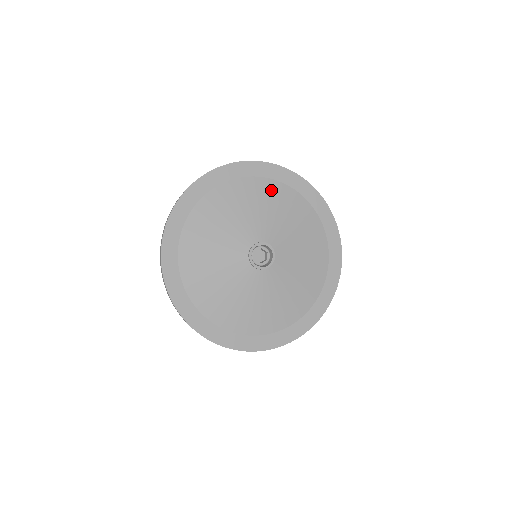
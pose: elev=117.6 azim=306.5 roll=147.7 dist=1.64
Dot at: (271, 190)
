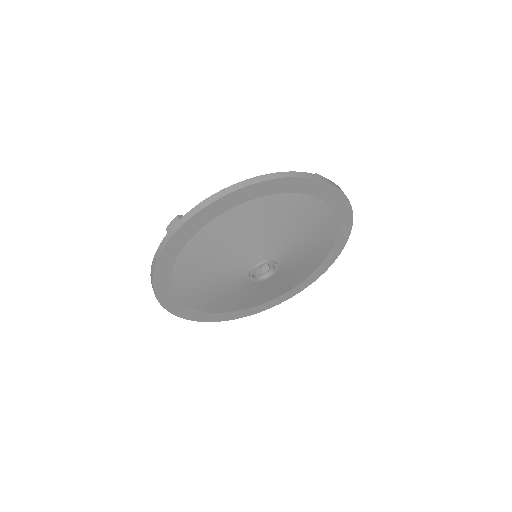
Dot at: (260, 210)
